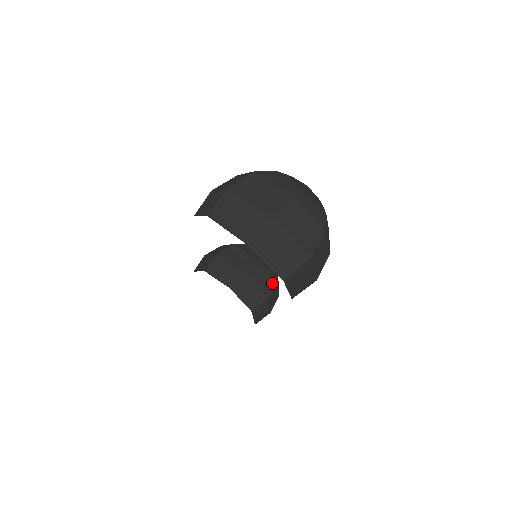
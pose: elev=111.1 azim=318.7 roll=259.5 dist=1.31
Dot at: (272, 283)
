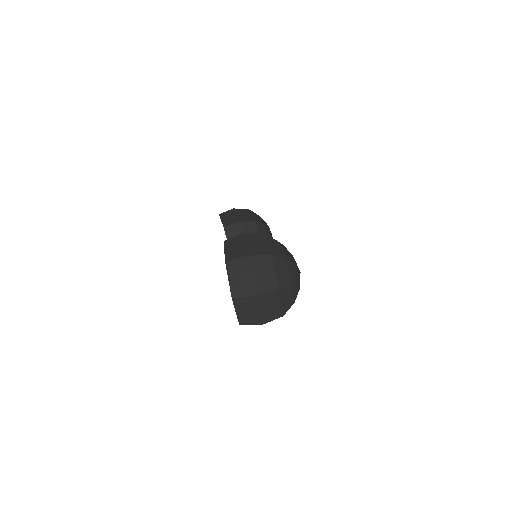
Dot at: occluded
